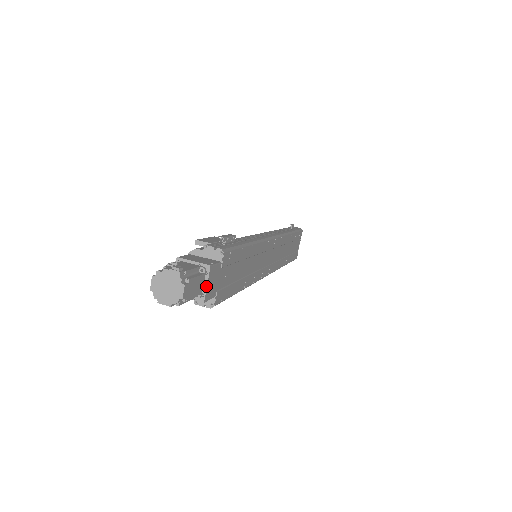
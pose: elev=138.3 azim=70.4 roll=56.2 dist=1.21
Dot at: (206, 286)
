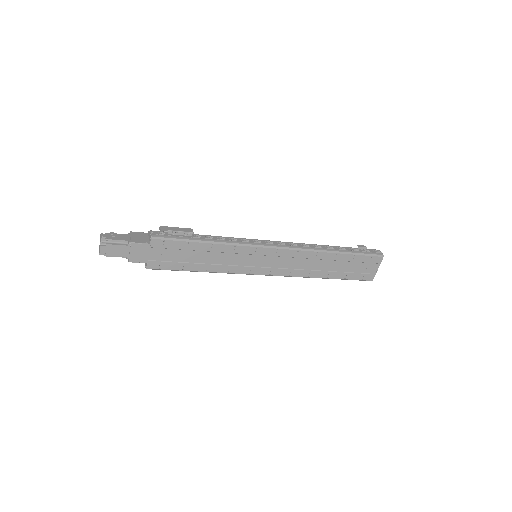
Dot at: (130, 253)
